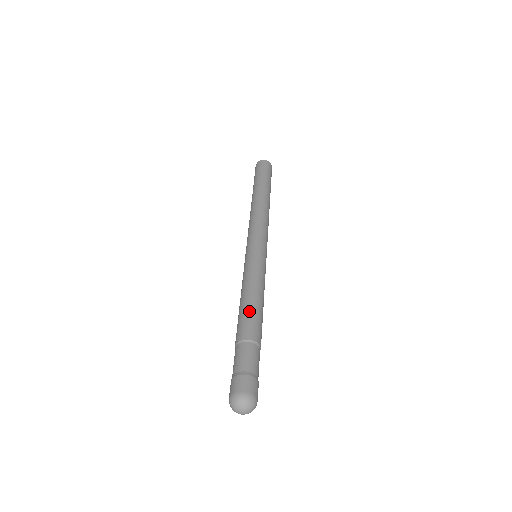
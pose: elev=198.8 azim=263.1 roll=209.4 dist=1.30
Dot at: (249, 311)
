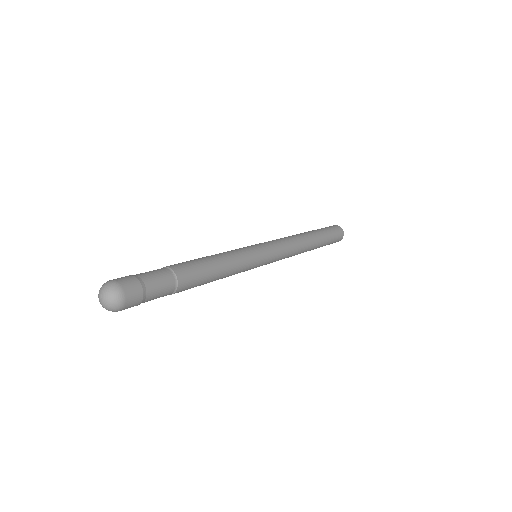
Dot at: (194, 259)
